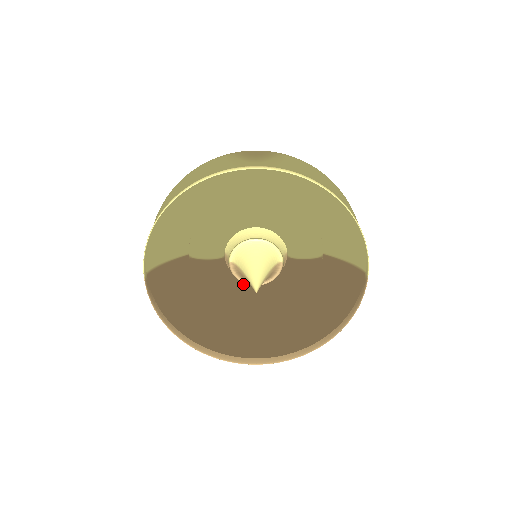
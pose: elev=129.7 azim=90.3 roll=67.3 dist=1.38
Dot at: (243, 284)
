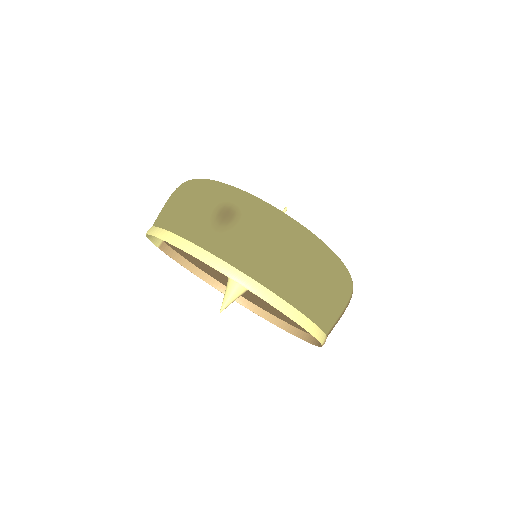
Dot at: occluded
